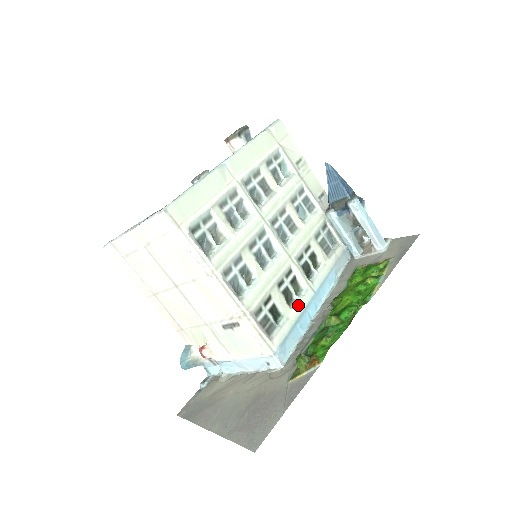
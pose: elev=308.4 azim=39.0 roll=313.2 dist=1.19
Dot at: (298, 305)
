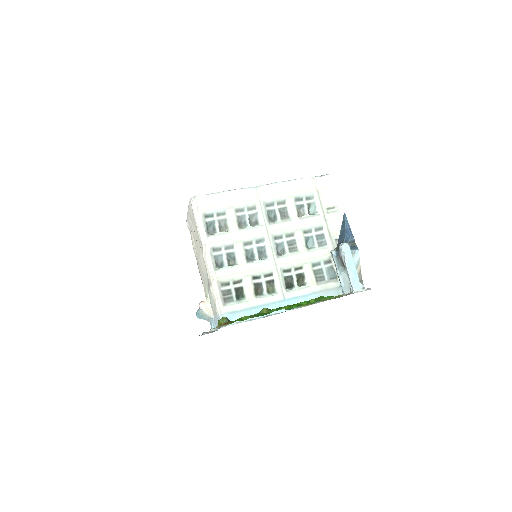
Dot at: (262, 298)
